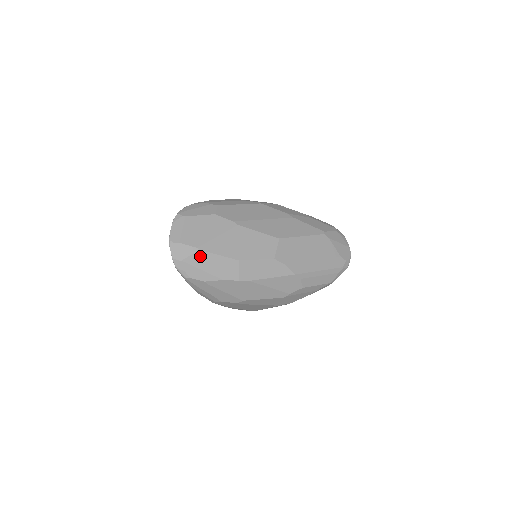
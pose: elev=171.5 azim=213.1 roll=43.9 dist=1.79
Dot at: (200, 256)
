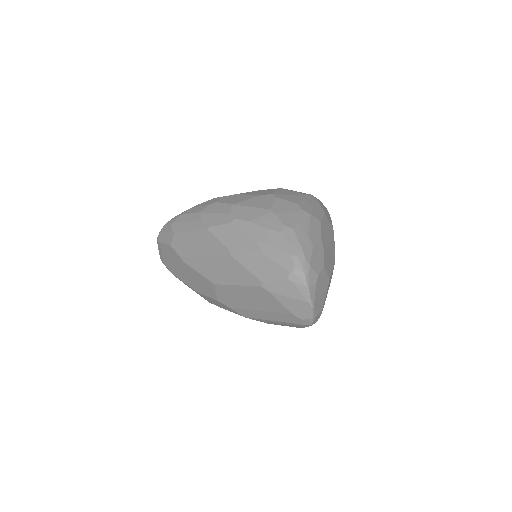
Dot at: occluded
